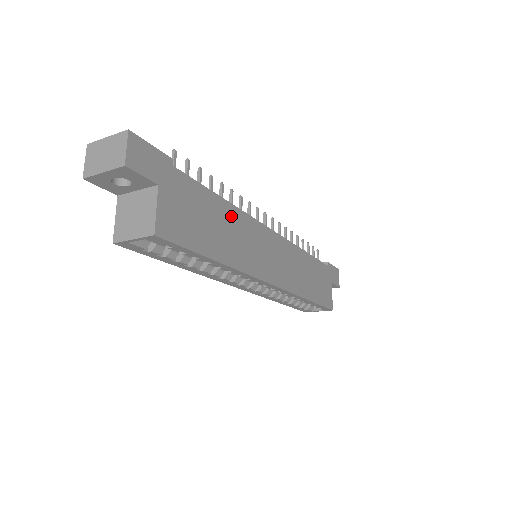
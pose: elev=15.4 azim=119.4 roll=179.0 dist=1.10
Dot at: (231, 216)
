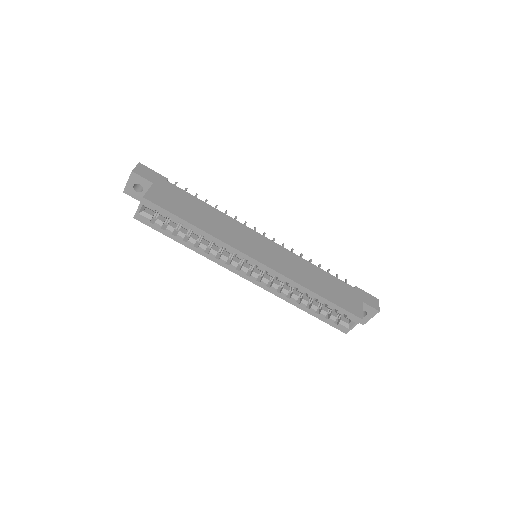
Dot at: (216, 214)
